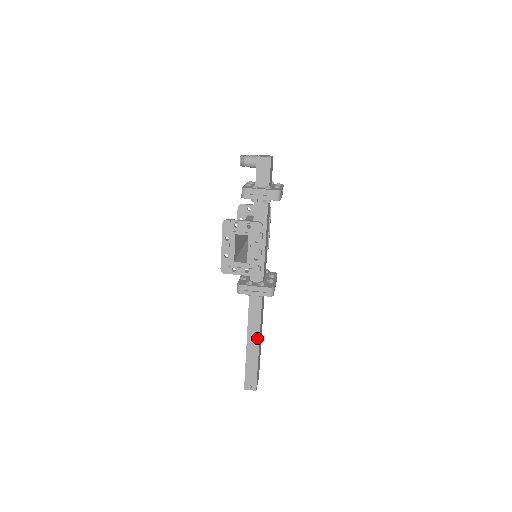
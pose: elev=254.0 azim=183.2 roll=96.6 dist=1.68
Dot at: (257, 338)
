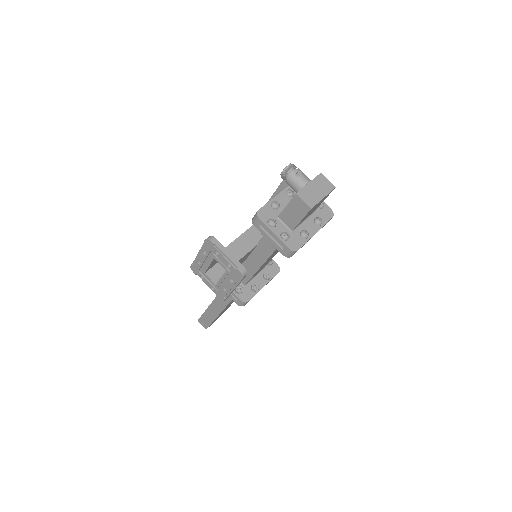
Dot at: (221, 308)
